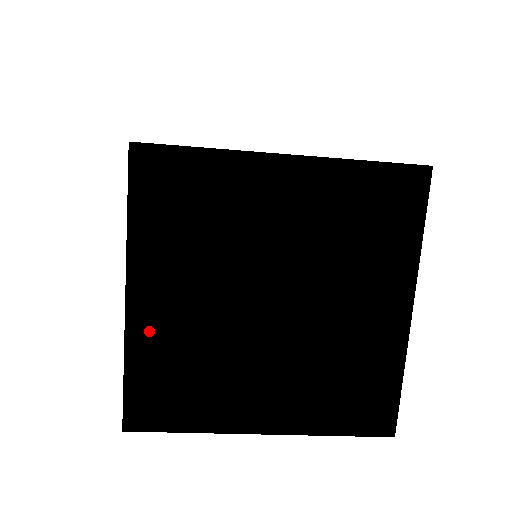
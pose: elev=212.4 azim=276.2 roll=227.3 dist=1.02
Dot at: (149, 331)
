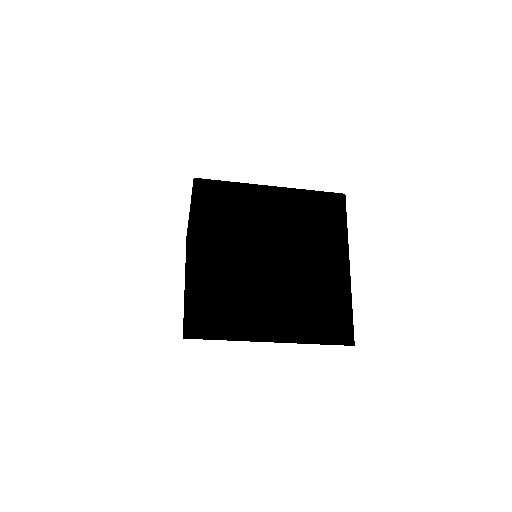
Dot at: (201, 274)
